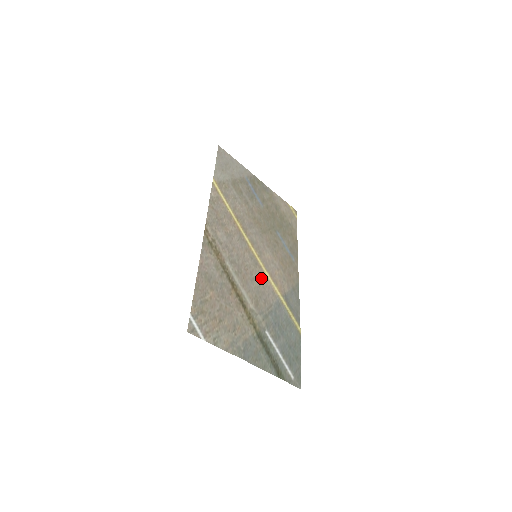
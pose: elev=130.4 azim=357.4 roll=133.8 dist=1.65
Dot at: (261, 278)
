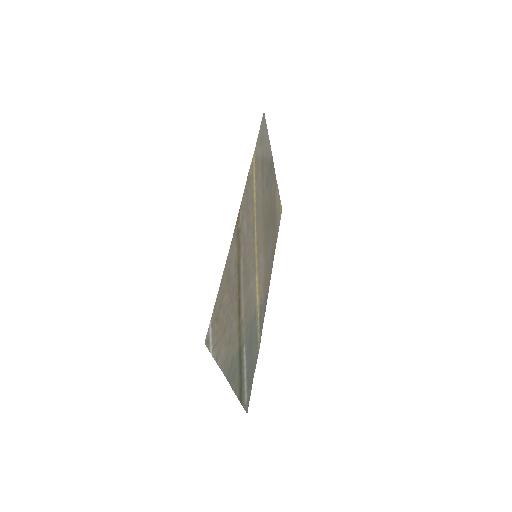
Dot at: (253, 283)
